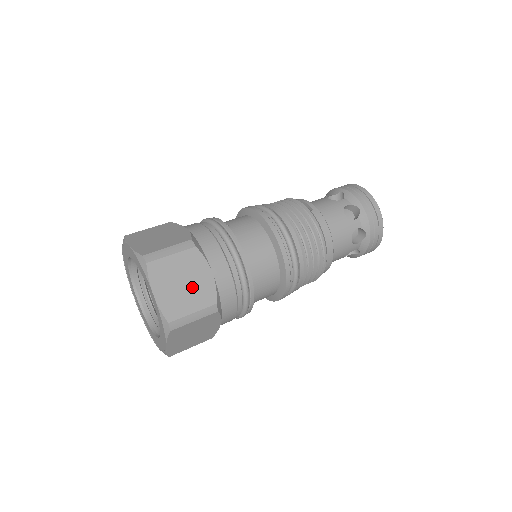
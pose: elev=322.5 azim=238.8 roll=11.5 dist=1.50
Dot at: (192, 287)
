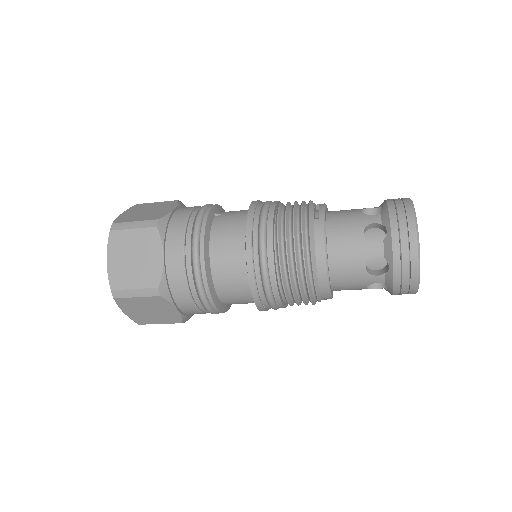
Dot at: (141, 264)
